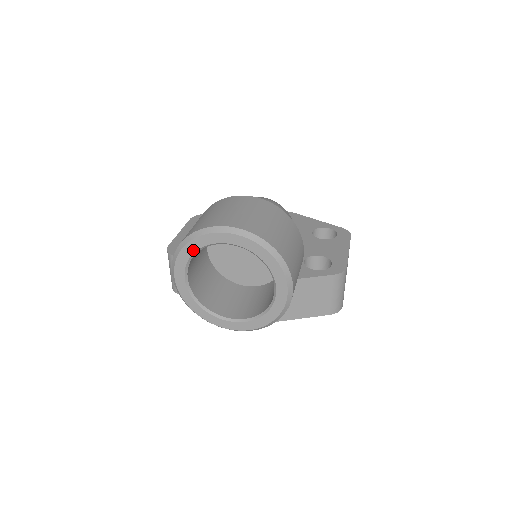
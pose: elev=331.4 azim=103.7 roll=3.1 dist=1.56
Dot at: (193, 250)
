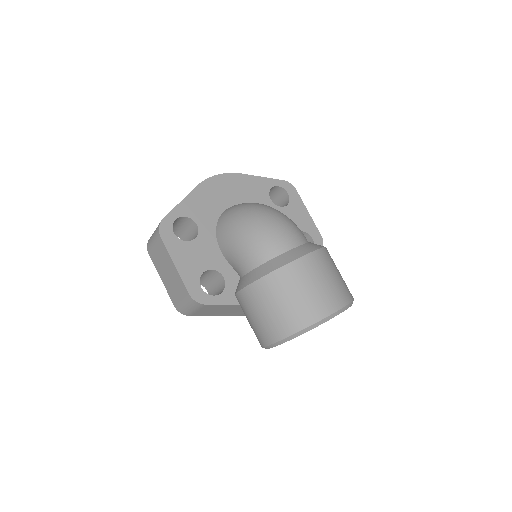
Dot at: occluded
